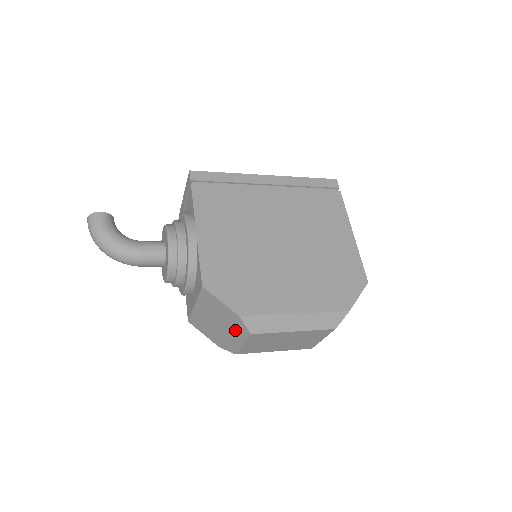
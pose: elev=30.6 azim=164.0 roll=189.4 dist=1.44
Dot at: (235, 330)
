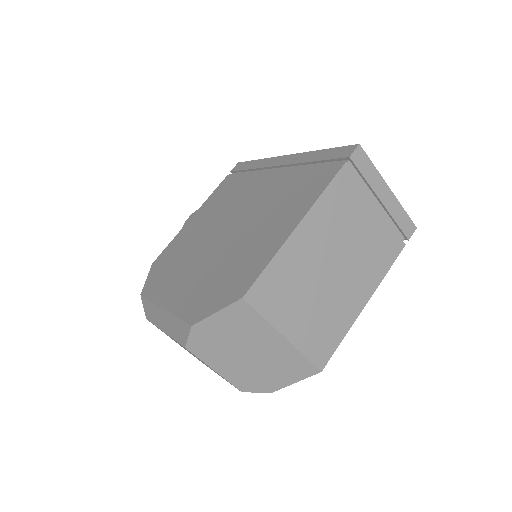
Dot at: occluded
